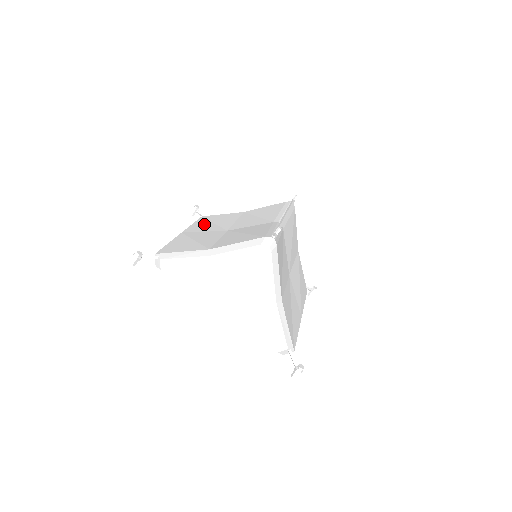
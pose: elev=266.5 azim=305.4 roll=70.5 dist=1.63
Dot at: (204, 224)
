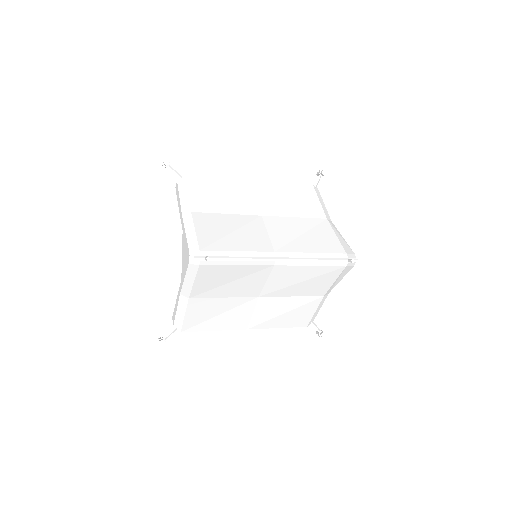
Dot at: (282, 191)
